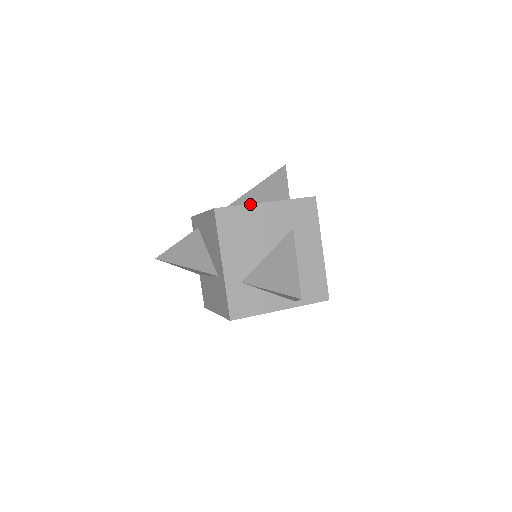
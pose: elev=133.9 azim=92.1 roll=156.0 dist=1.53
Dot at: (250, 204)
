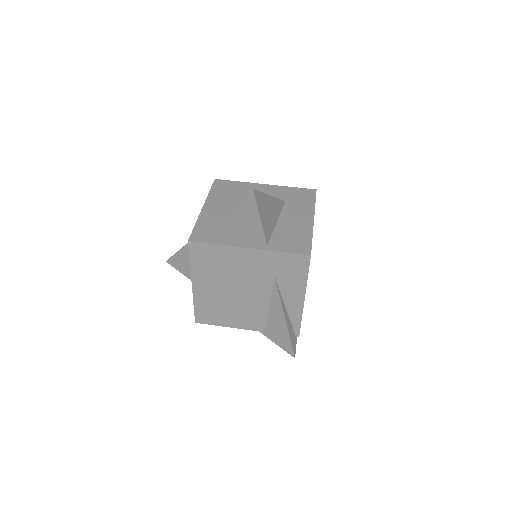
Dot at: (249, 183)
